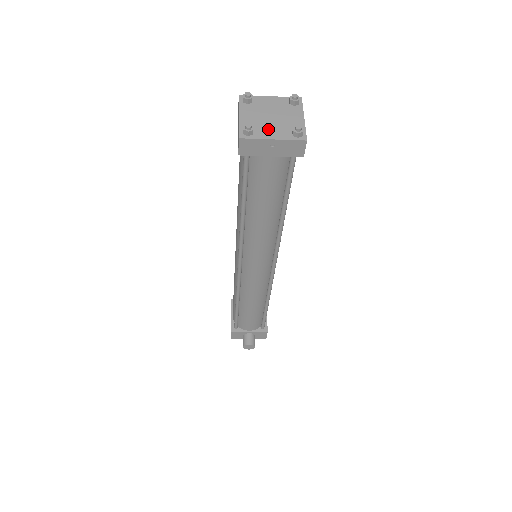
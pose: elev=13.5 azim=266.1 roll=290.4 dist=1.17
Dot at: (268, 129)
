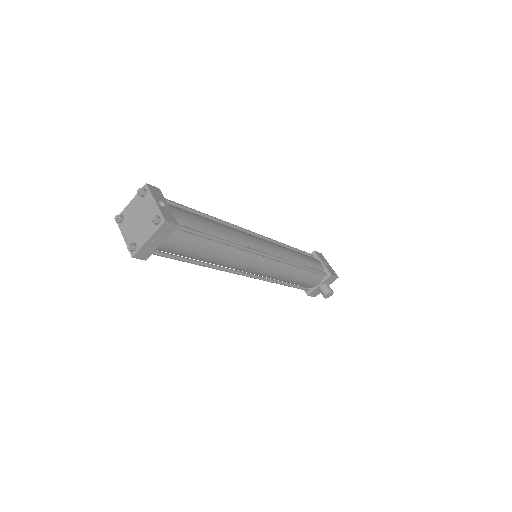
Dot at: (142, 233)
